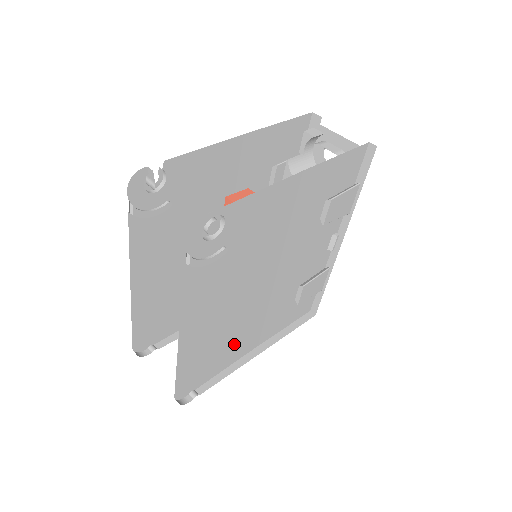
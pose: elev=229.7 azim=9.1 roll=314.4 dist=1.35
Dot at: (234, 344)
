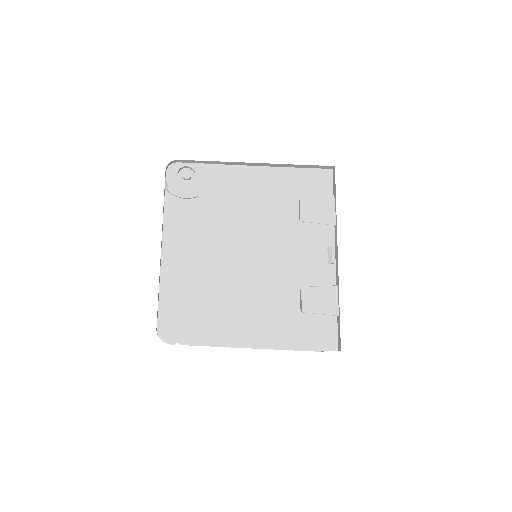
Dot at: (223, 314)
